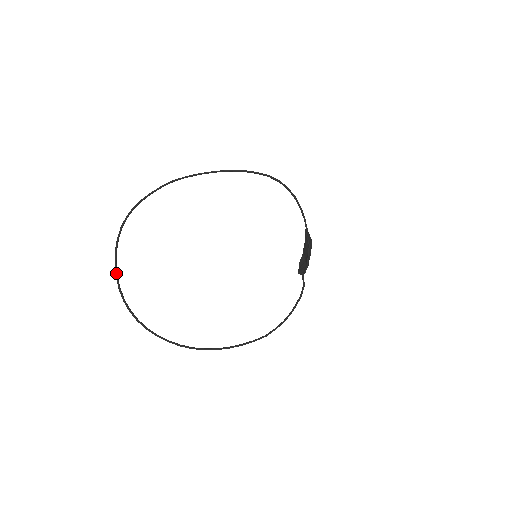
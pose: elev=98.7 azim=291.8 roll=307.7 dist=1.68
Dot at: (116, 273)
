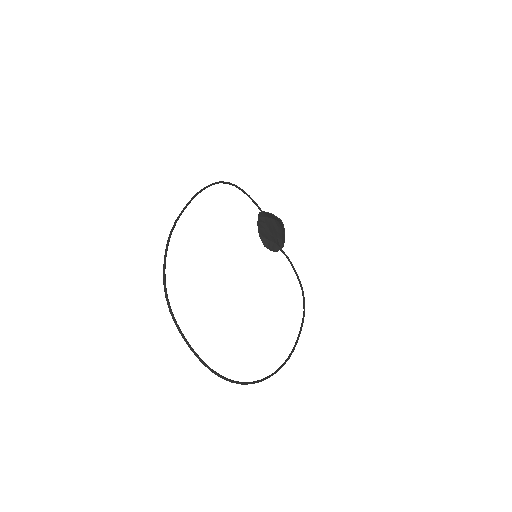
Dot at: (199, 358)
